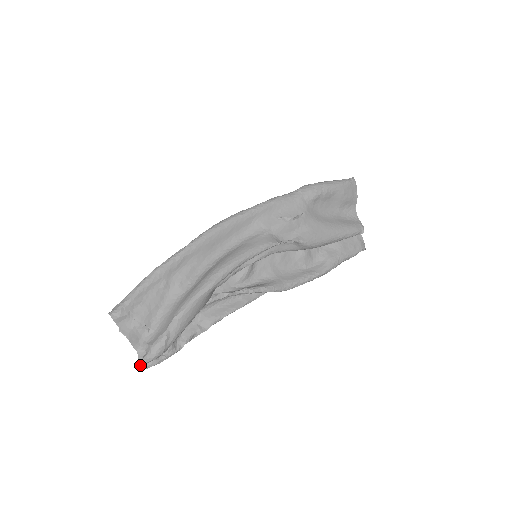
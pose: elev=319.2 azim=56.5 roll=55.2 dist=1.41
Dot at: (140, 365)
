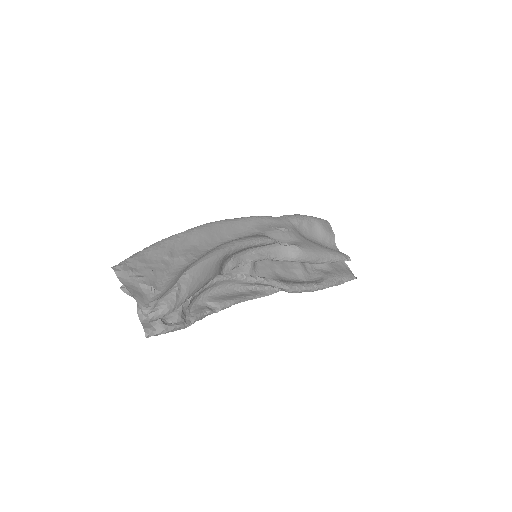
Dot at: (145, 329)
